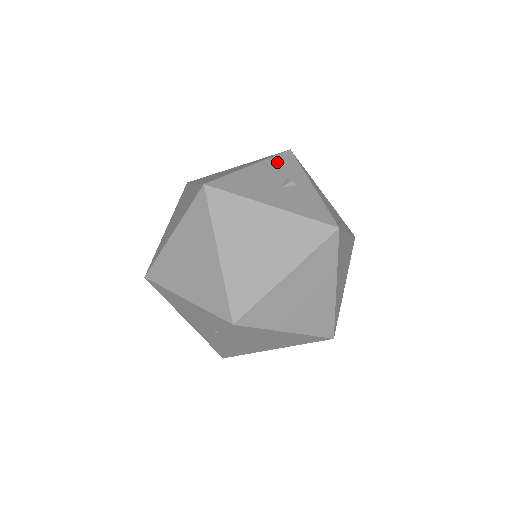
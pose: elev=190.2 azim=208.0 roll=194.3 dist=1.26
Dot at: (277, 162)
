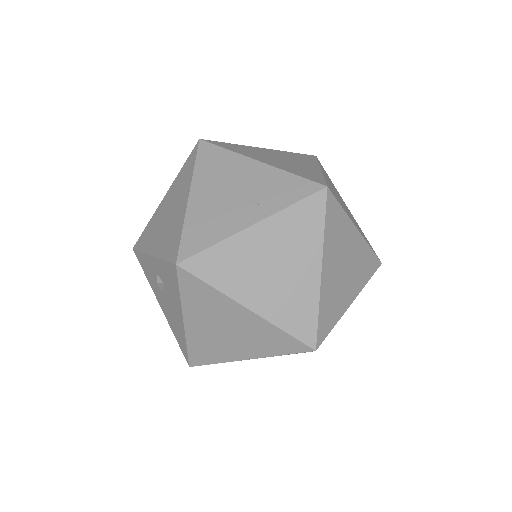
Dot at: occluded
